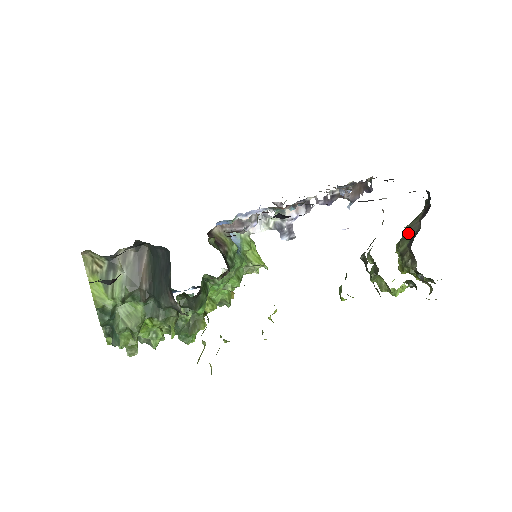
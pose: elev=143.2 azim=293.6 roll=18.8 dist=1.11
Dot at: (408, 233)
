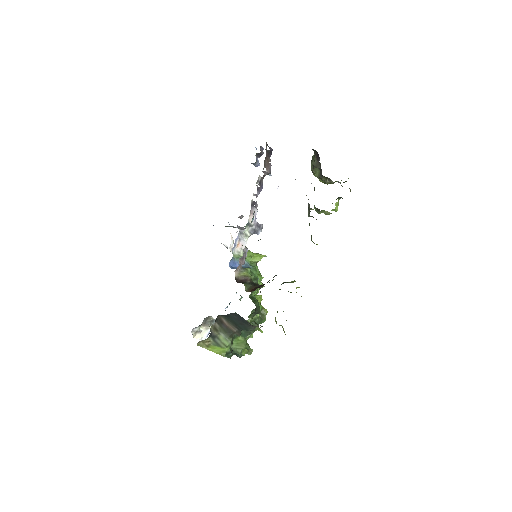
Dot at: occluded
